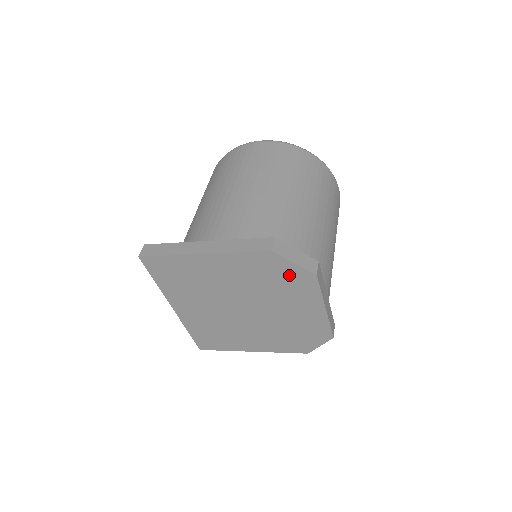
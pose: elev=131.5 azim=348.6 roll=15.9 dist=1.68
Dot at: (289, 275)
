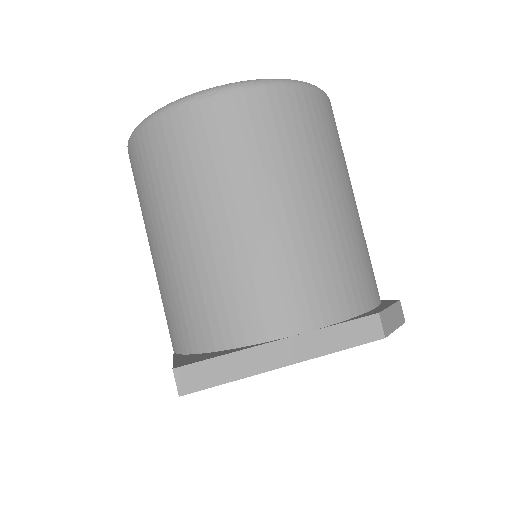
Dot at: occluded
